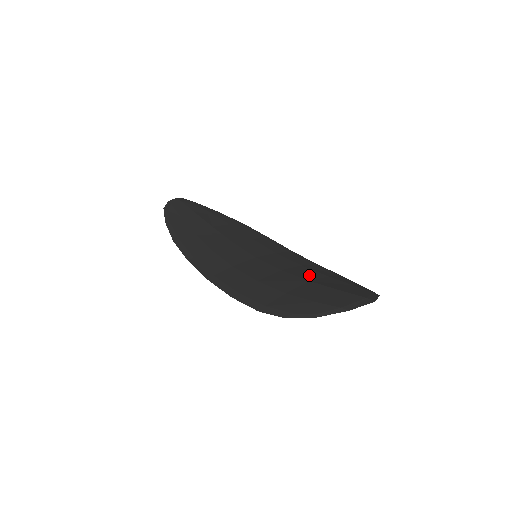
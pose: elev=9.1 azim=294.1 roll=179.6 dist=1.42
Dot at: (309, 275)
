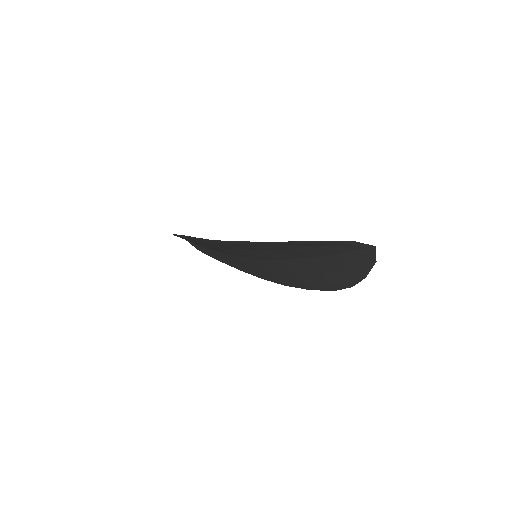
Dot at: (307, 263)
